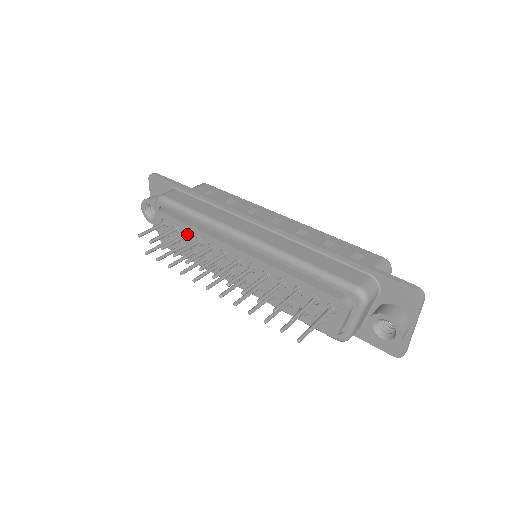
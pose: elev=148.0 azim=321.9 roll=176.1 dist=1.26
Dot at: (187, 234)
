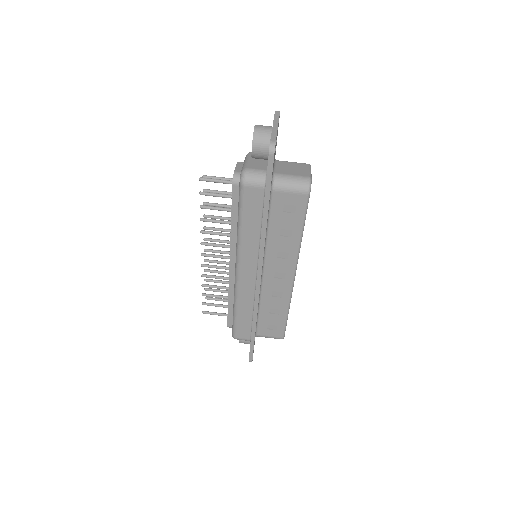
Dot at: occluded
